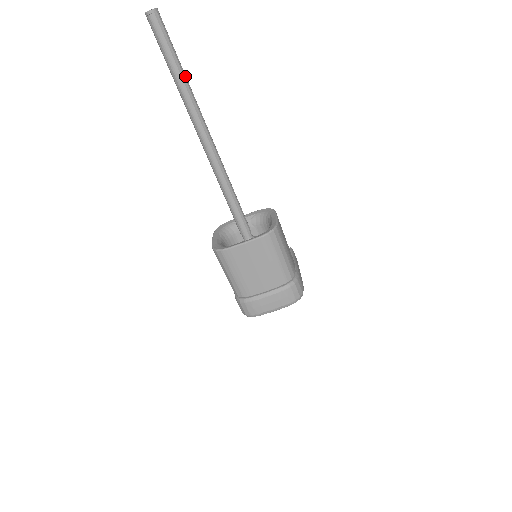
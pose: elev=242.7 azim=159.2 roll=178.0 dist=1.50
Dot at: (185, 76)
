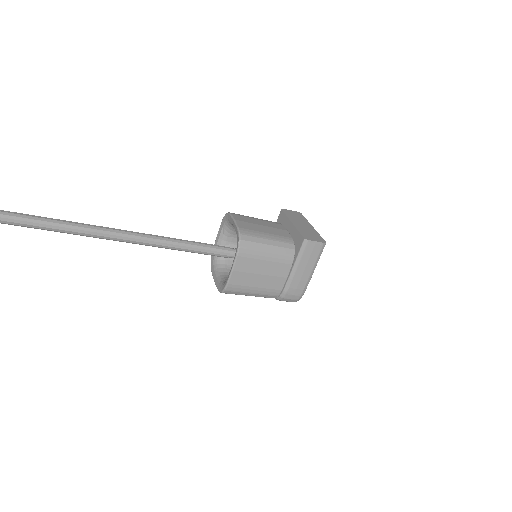
Dot at: (58, 230)
